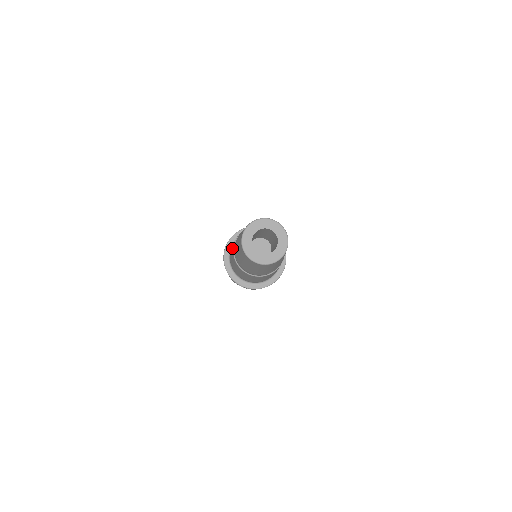
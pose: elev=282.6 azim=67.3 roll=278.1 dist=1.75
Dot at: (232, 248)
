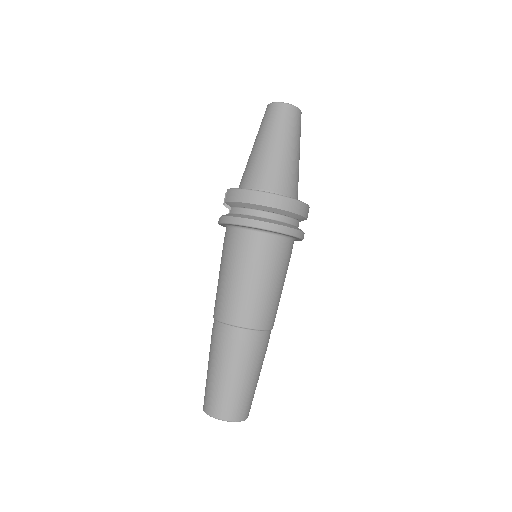
Dot at: (221, 301)
